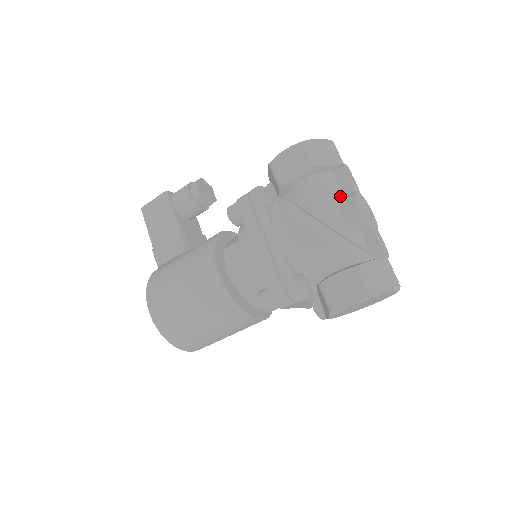
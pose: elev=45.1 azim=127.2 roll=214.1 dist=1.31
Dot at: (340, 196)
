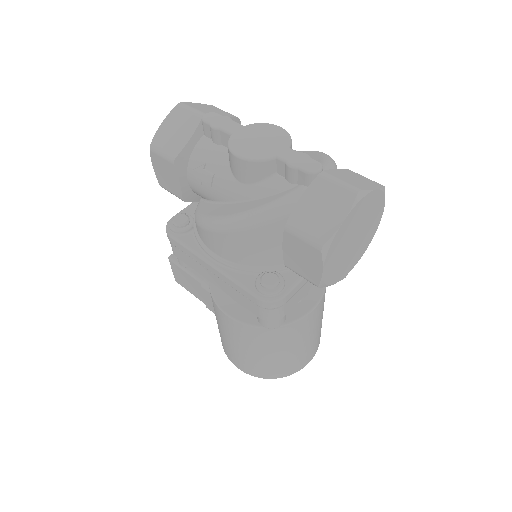
Dot at: (225, 156)
